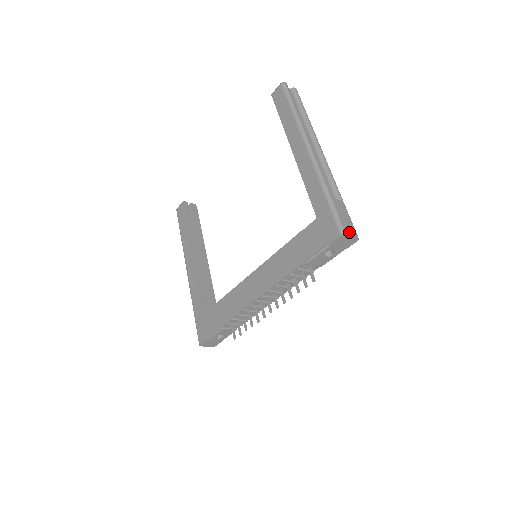
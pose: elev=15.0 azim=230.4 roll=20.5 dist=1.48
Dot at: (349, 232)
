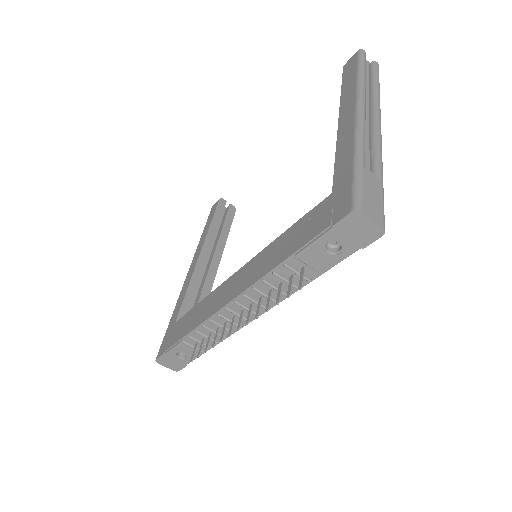
Dot at: (369, 213)
